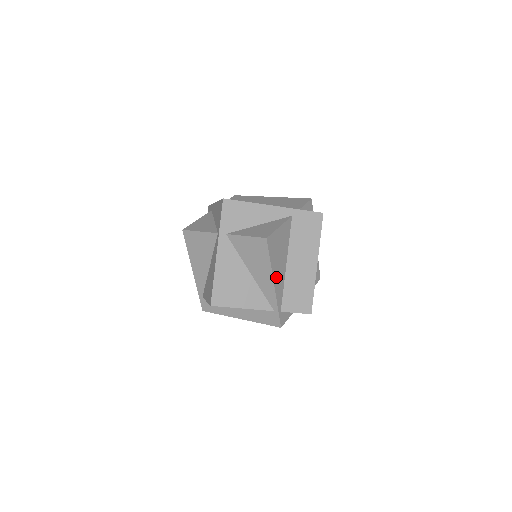
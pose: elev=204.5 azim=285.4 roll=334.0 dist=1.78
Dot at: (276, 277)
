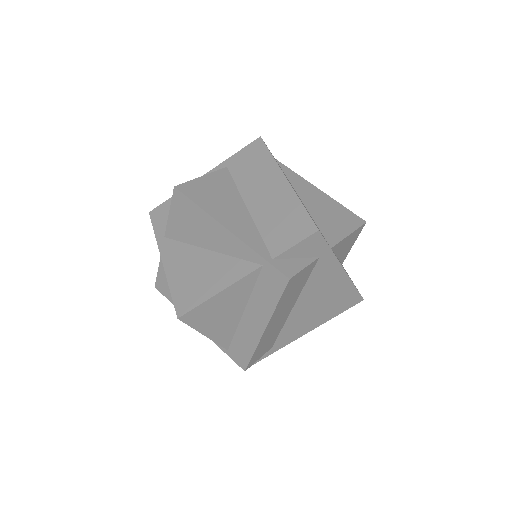
Dot at: (228, 222)
